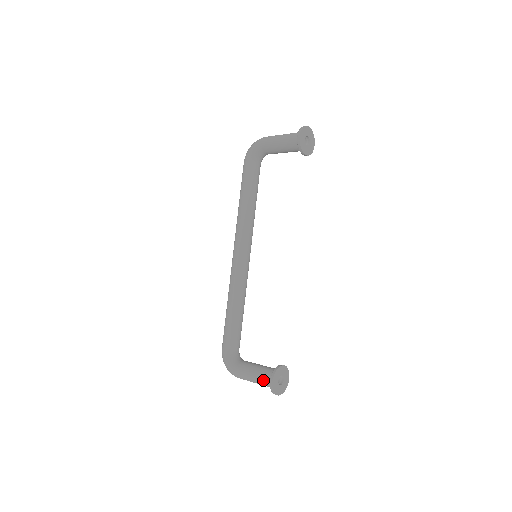
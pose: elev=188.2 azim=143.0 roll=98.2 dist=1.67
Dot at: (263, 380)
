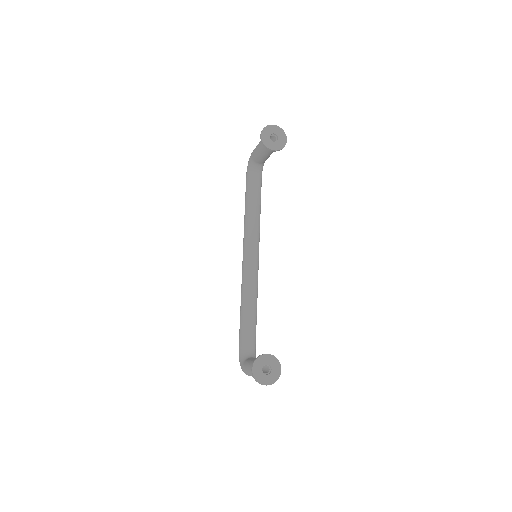
Dot at: occluded
